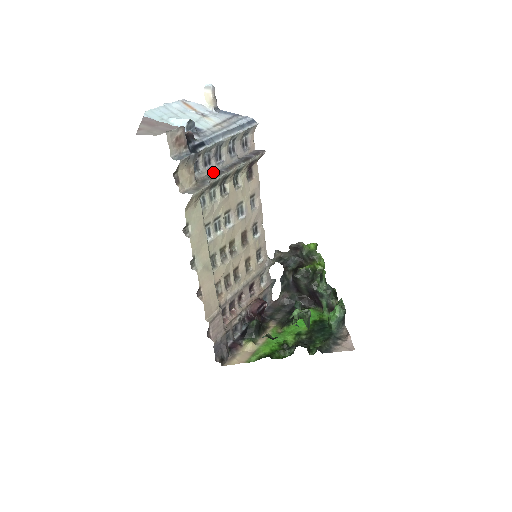
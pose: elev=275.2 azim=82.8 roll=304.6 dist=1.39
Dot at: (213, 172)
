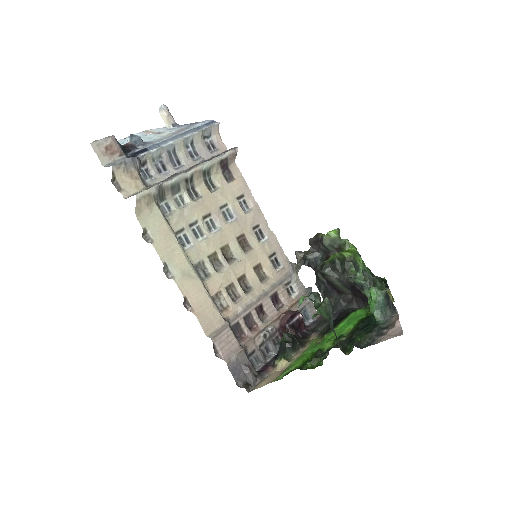
Dot at: occluded
